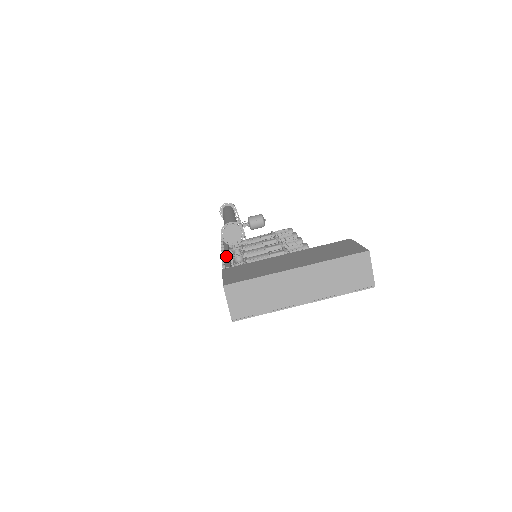
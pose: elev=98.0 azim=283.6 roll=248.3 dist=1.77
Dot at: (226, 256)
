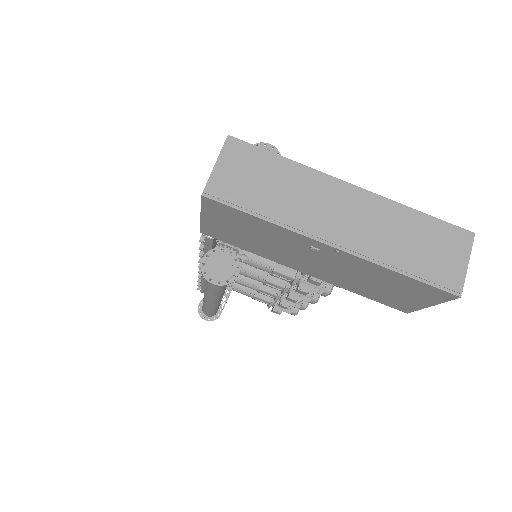
Dot at: occluded
